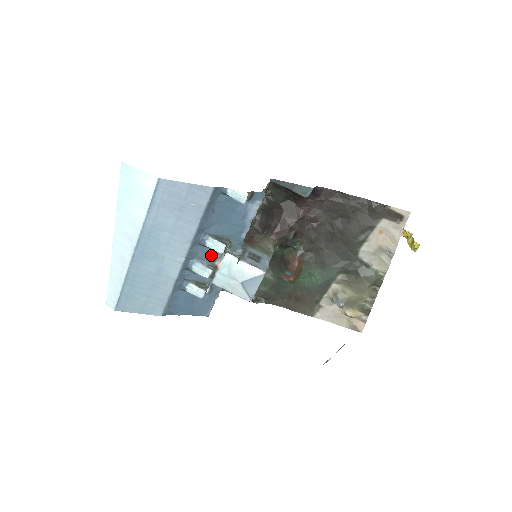
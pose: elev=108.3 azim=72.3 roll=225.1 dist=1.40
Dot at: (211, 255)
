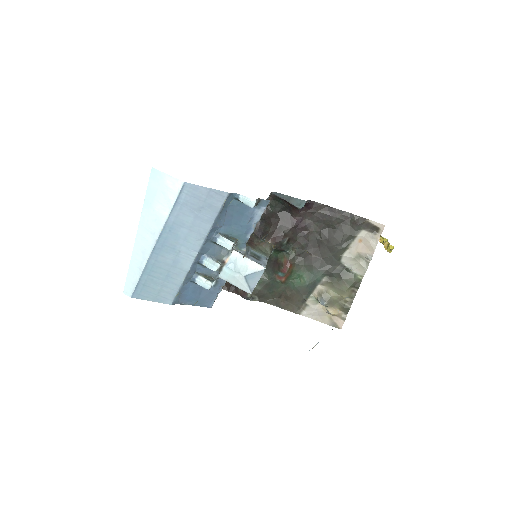
Dot at: (220, 251)
